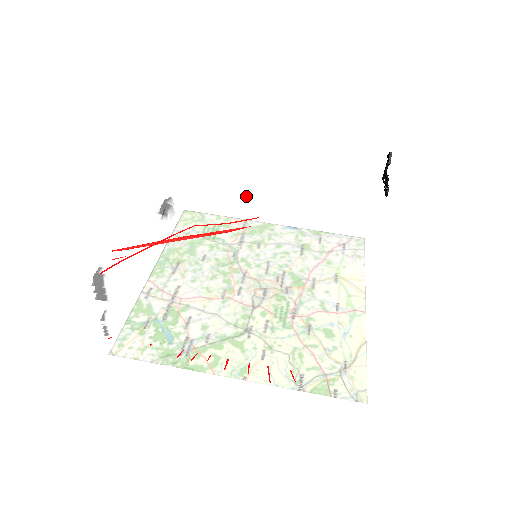
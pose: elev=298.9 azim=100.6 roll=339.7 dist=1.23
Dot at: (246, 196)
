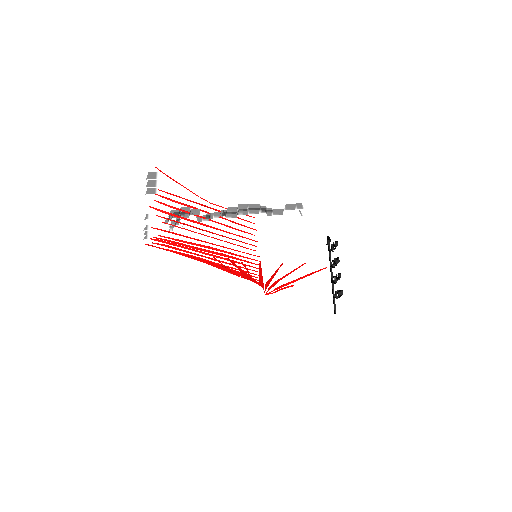
Dot at: occluded
